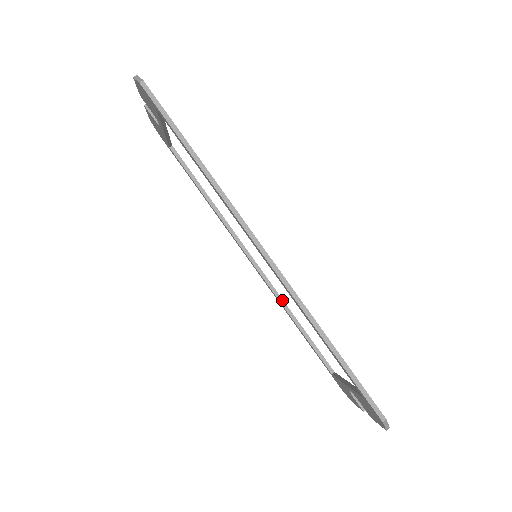
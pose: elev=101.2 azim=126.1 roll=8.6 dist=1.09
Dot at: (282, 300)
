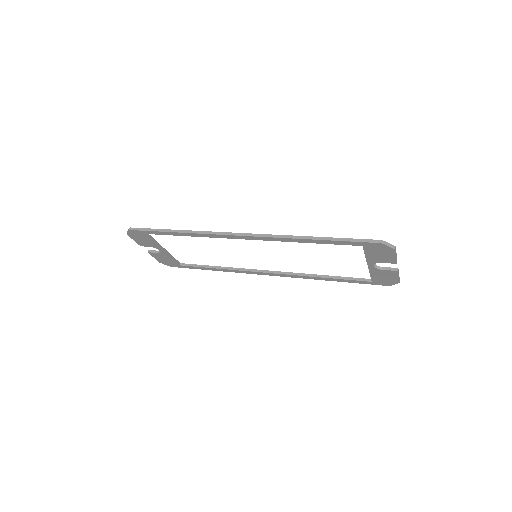
Dot at: (303, 274)
